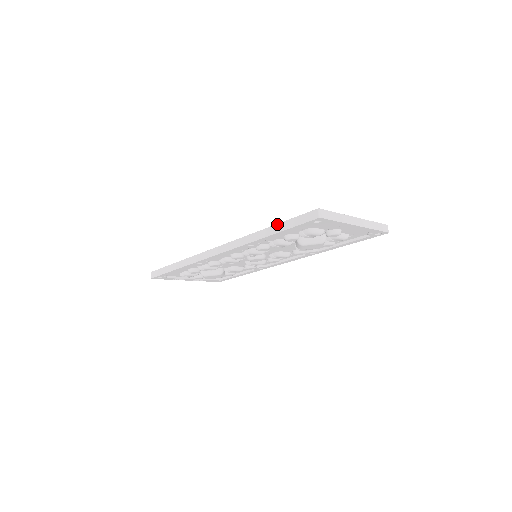
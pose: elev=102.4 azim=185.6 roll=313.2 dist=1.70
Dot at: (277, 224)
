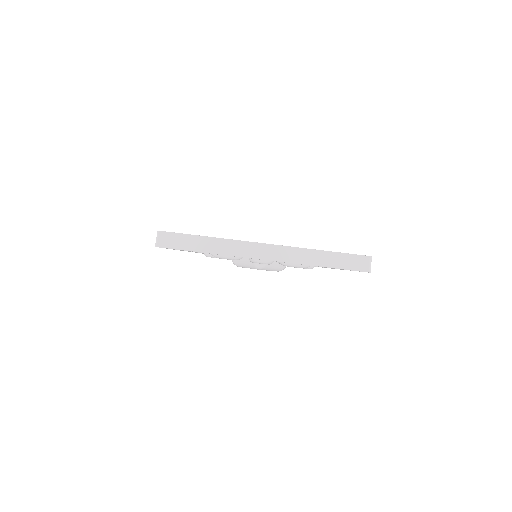
Dot at: occluded
